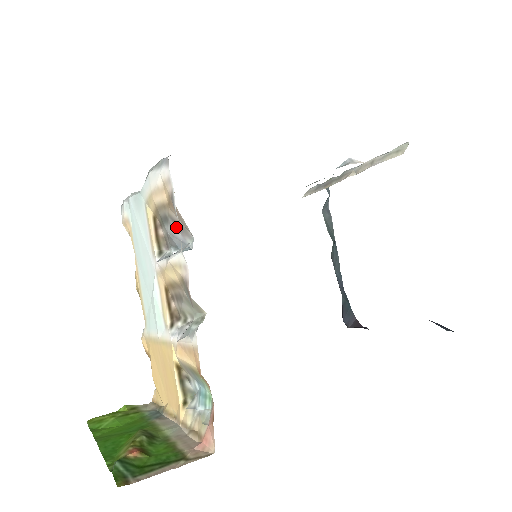
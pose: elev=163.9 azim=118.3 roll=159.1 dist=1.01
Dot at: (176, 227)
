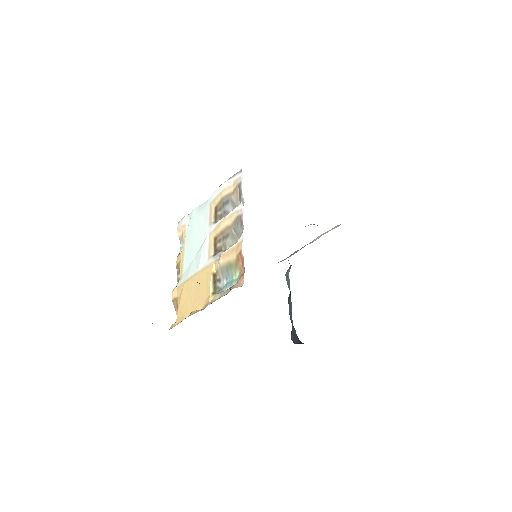
Dot at: (232, 206)
